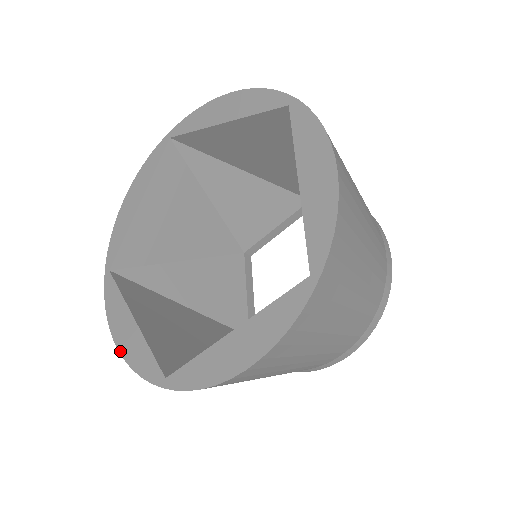
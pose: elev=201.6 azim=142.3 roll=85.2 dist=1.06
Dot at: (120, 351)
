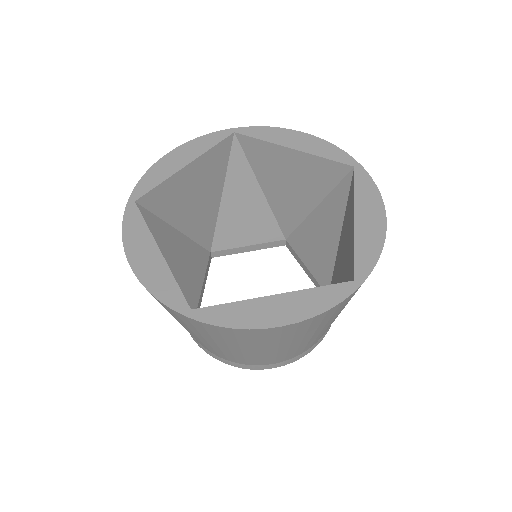
Dot at: (135, 272)
